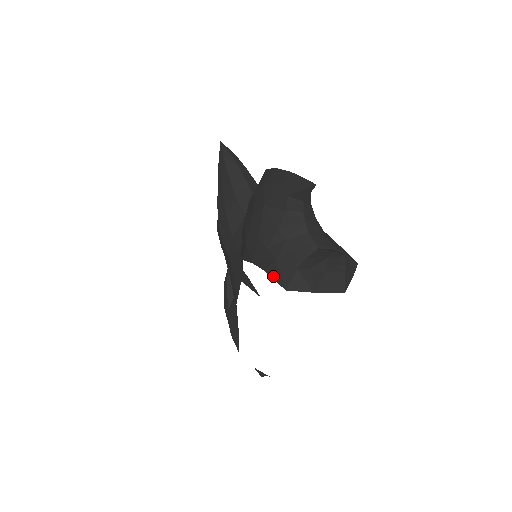
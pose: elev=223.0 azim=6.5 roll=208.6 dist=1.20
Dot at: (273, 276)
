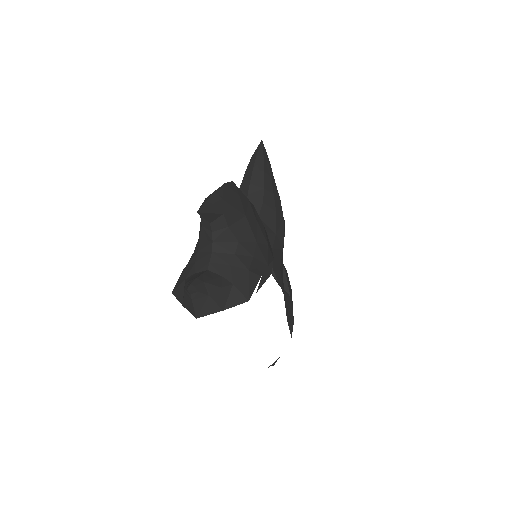
Dot at: (179, 277)
